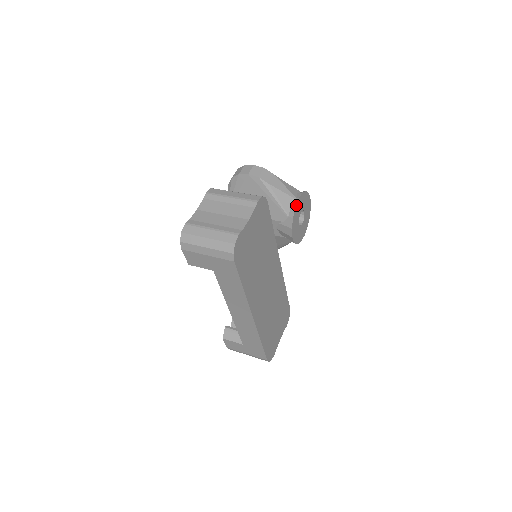
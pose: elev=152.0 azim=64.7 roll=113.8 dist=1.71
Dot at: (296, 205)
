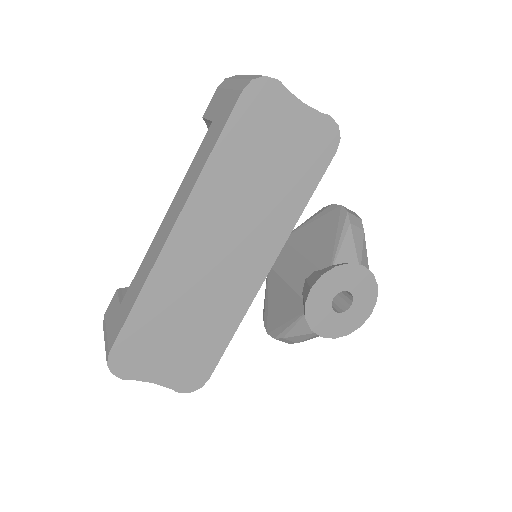
Dot at: (353, 264)
